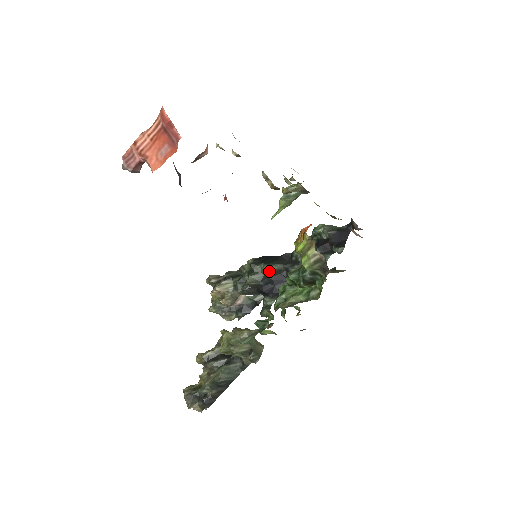
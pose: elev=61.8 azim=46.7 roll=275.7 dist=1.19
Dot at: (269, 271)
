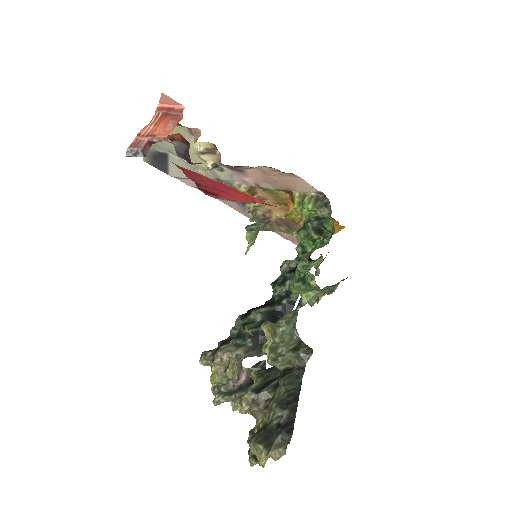
Dot at: (262, 313)
